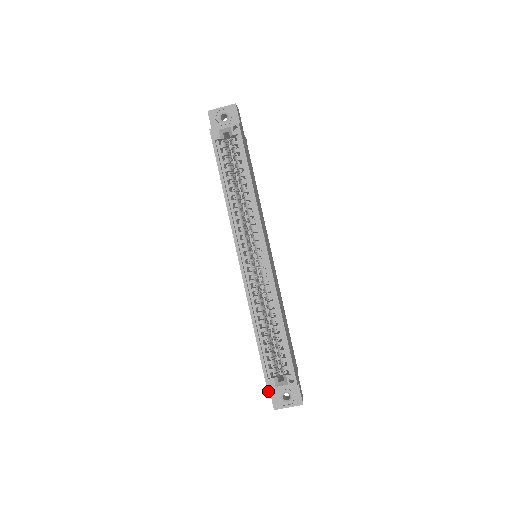
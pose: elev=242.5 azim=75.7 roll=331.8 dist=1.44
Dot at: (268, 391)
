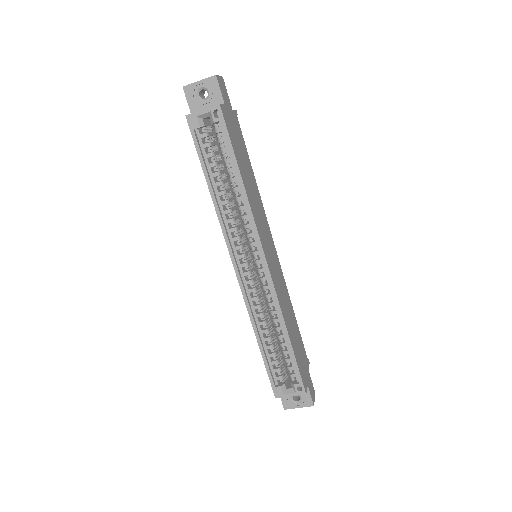
Dot at: occluded
